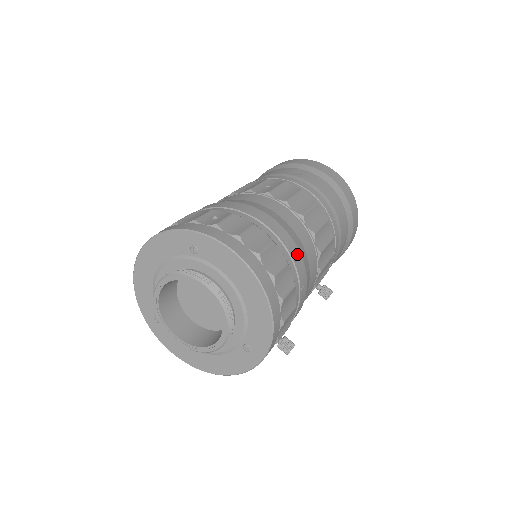
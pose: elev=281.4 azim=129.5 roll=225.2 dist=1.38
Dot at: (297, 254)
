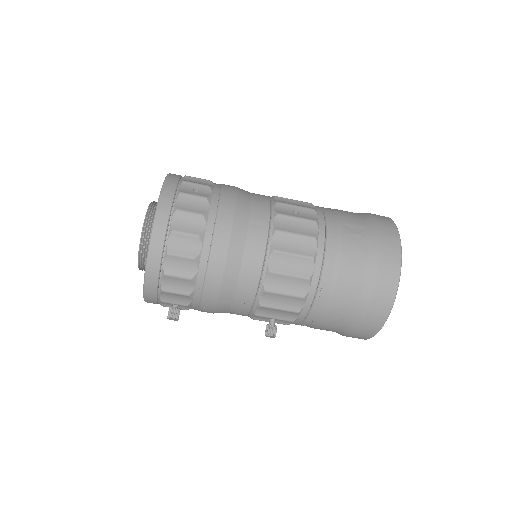
Dot at: (219, 264)
